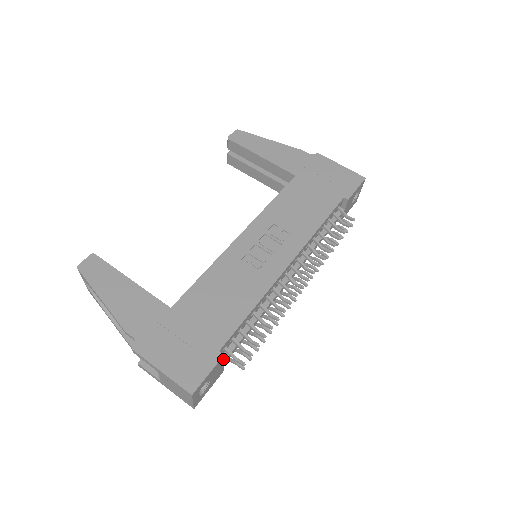
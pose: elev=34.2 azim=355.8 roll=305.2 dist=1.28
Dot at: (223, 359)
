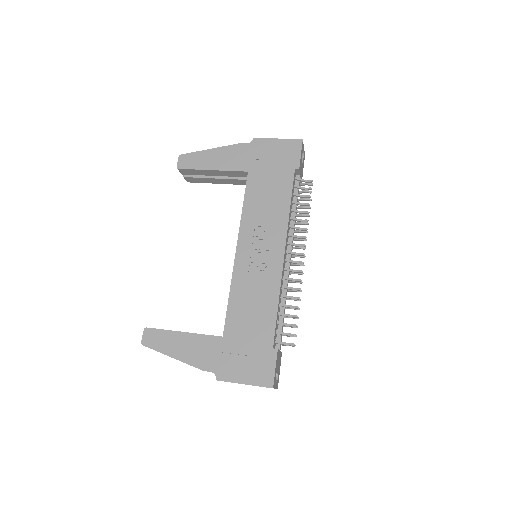
Dot at: (278, 351)
